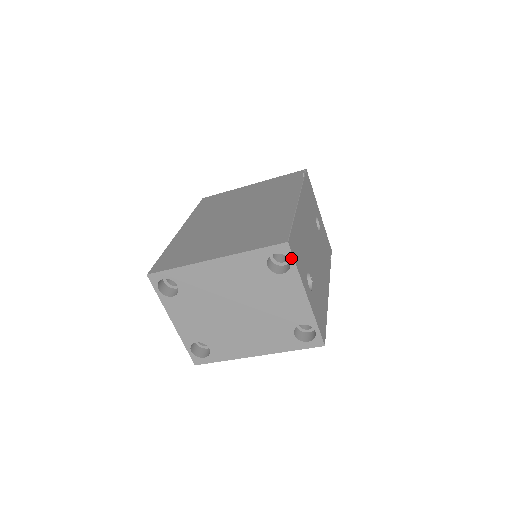
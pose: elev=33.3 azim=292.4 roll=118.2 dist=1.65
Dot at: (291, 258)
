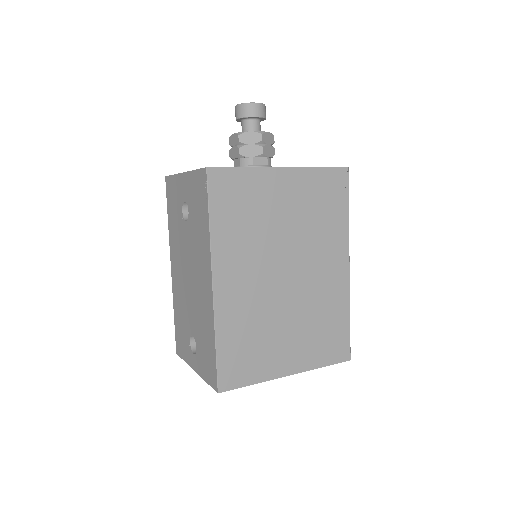
Dot at: occluded
